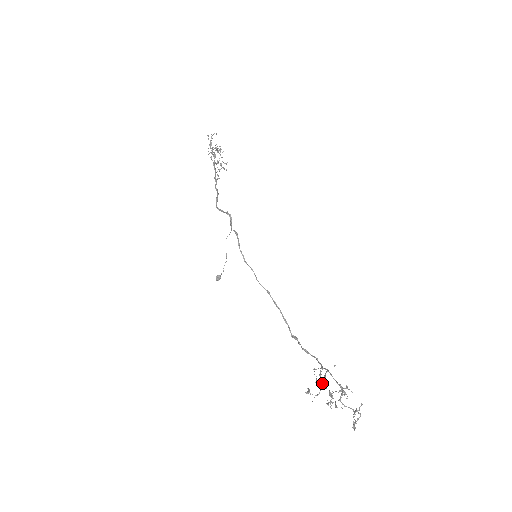
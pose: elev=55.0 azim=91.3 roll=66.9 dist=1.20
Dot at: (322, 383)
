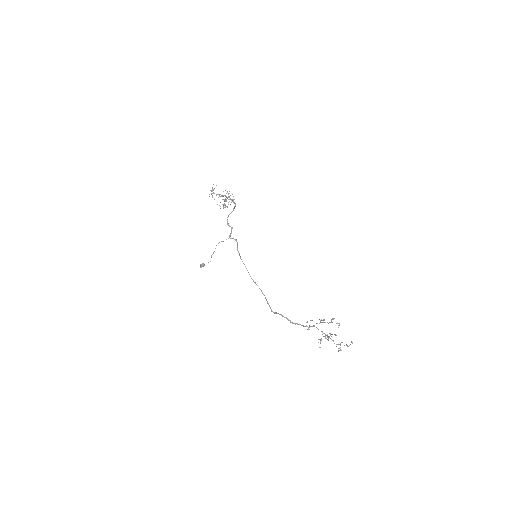
Dot at: occluded
